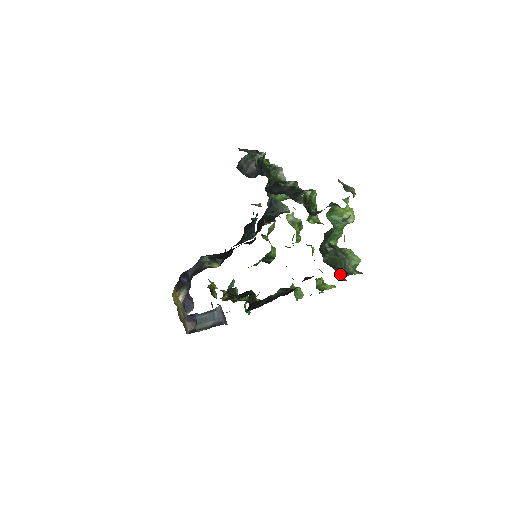
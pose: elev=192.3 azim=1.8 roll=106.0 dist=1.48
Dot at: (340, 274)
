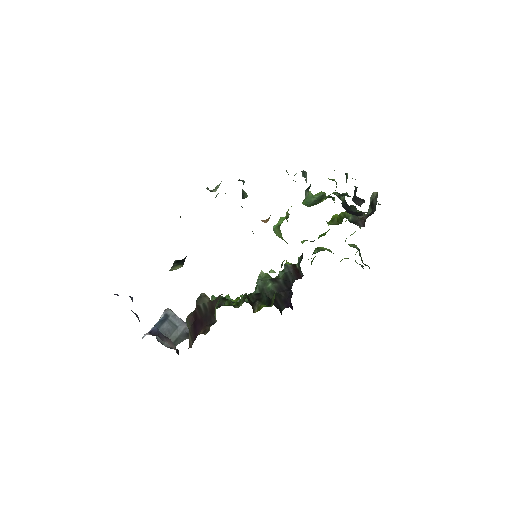
Dot at: occluded
